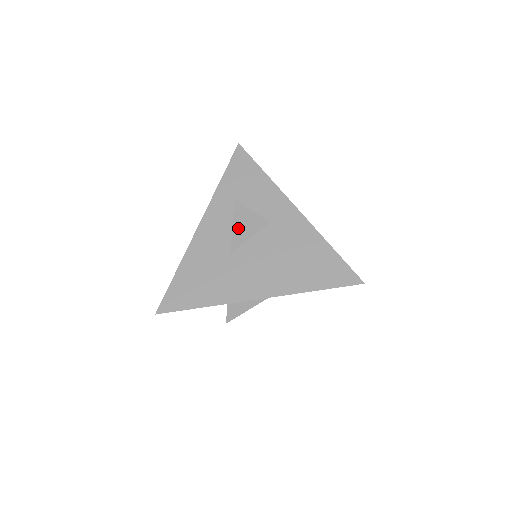
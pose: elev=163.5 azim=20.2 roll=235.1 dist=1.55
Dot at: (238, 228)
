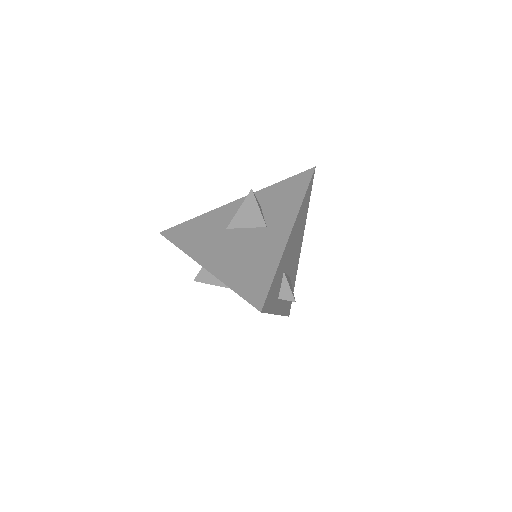
Dot at: (242, 213)
